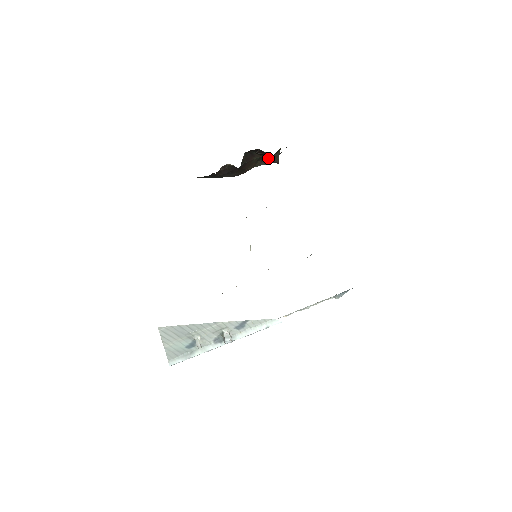
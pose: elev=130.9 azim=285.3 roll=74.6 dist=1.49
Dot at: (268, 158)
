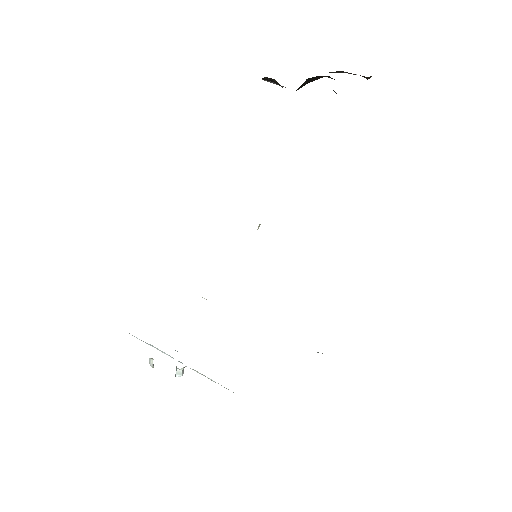
Dot at: occluded
